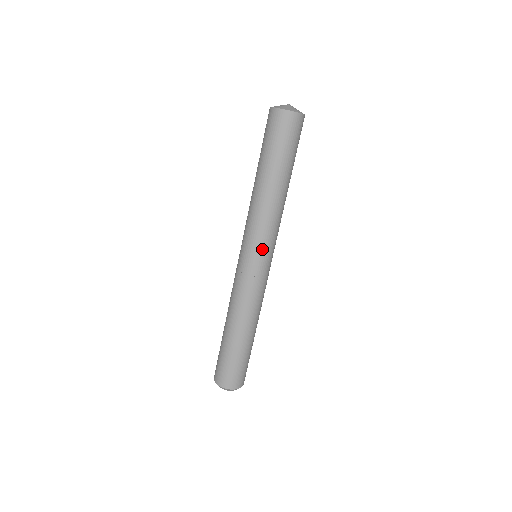
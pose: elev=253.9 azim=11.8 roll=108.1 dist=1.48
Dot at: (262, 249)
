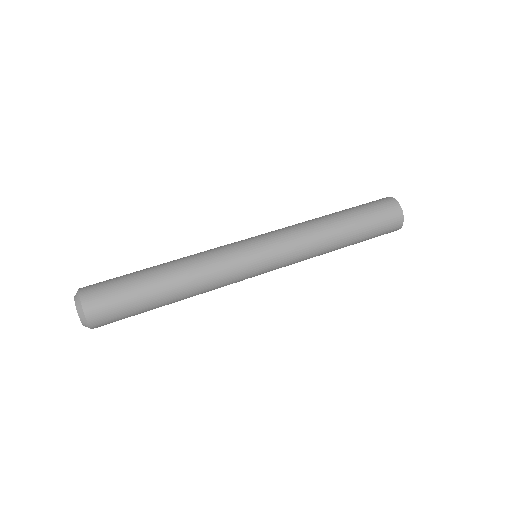
Dot at: (272, 244)
